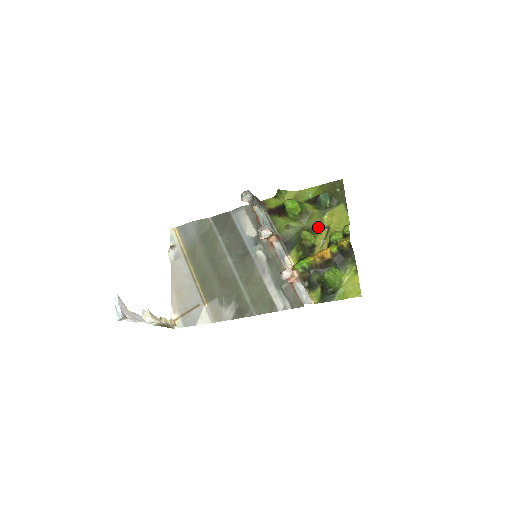
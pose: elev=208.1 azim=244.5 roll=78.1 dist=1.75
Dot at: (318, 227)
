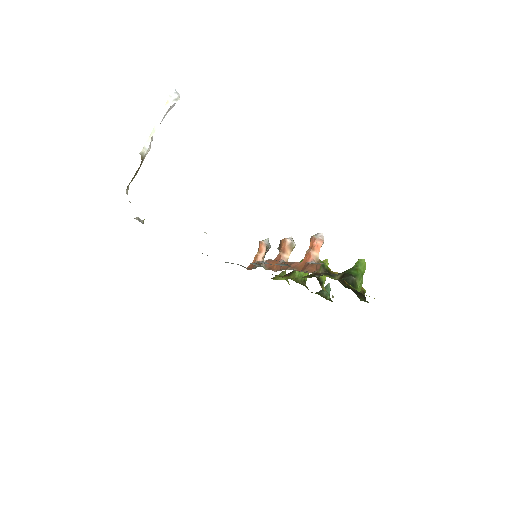
Dot at: occluded
